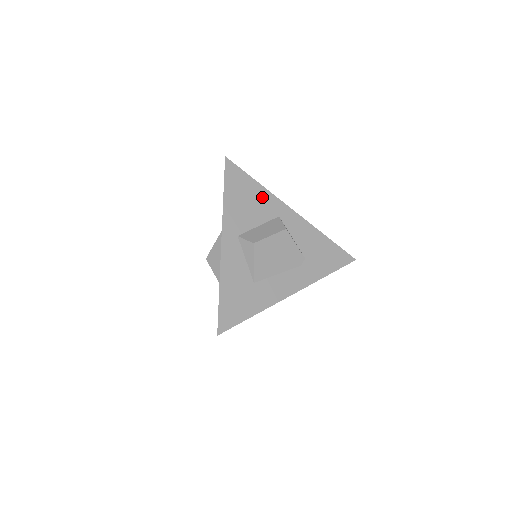
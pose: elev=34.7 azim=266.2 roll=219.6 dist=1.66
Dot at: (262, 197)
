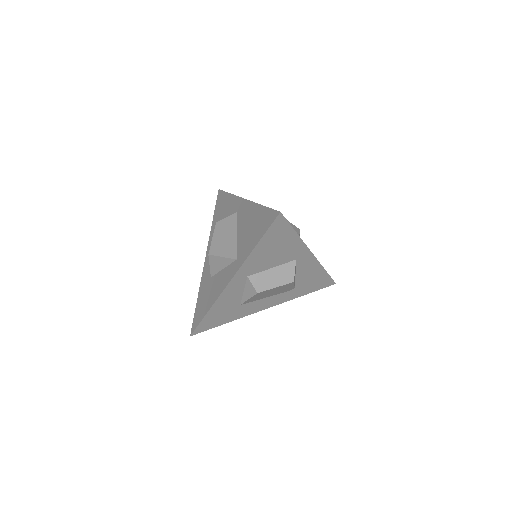
Dot at: (292, 246)
